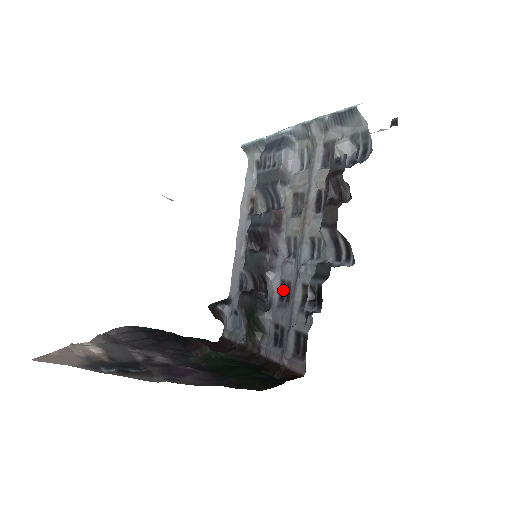
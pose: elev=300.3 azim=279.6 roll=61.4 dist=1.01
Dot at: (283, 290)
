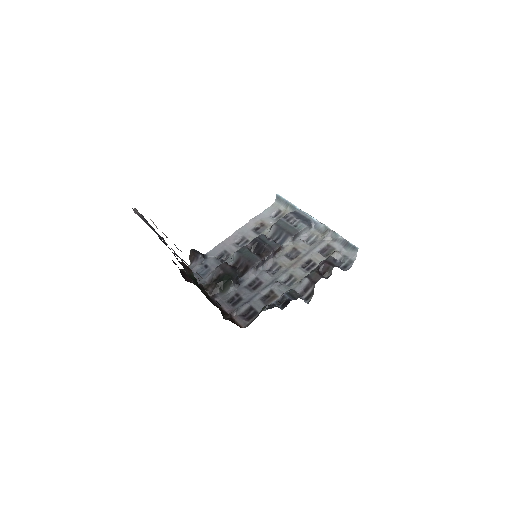
Dot at: (254, 282)
